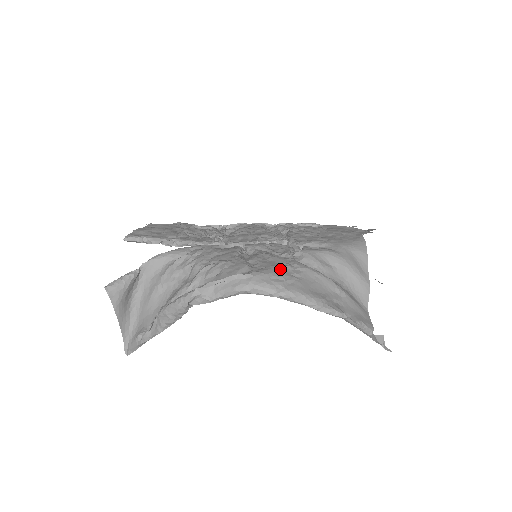
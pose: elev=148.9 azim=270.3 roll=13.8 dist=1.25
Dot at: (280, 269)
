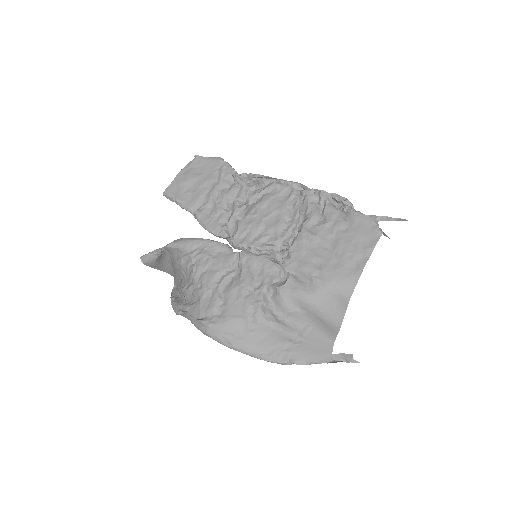
Dot at: (236, 323)
